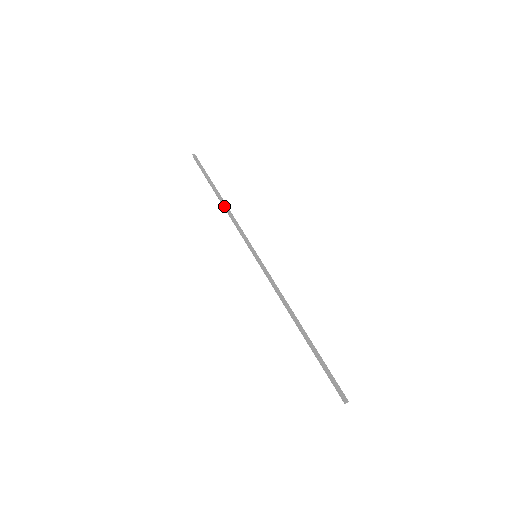
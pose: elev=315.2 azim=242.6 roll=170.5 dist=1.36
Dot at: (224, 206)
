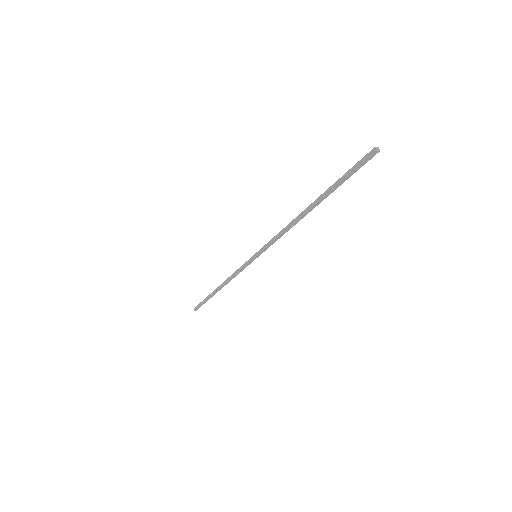
Dot at: (223, 282)
